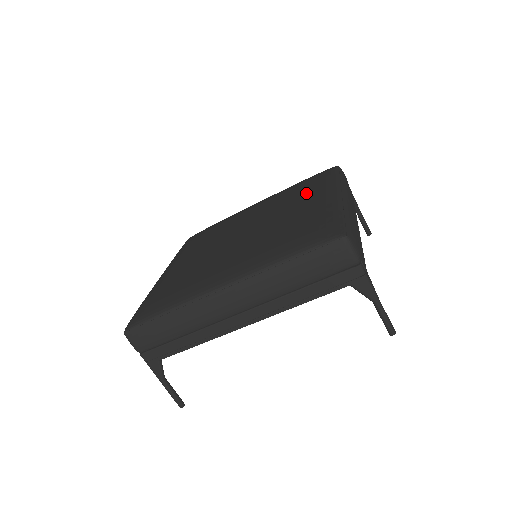
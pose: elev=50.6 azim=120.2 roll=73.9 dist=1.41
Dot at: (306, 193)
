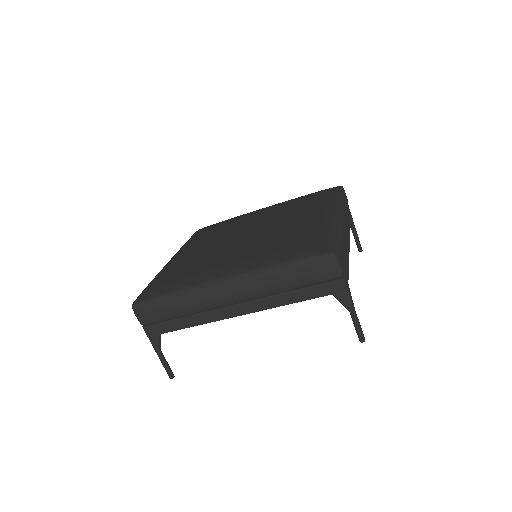
Dot at: (308, 207)
